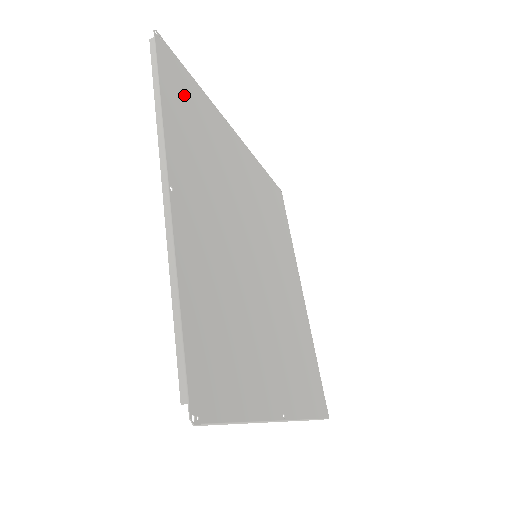
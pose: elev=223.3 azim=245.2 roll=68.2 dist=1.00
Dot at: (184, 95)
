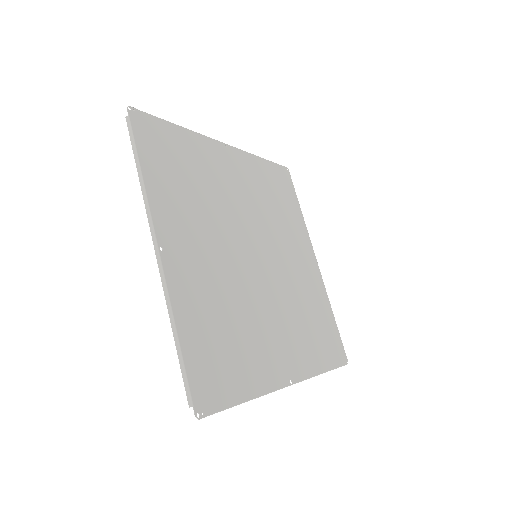
Dot at: (165, 150)
